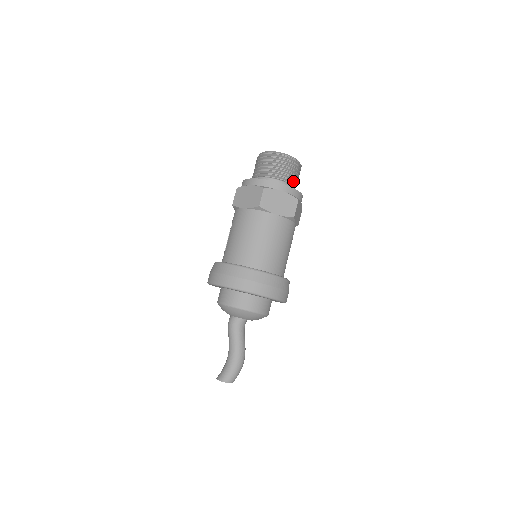
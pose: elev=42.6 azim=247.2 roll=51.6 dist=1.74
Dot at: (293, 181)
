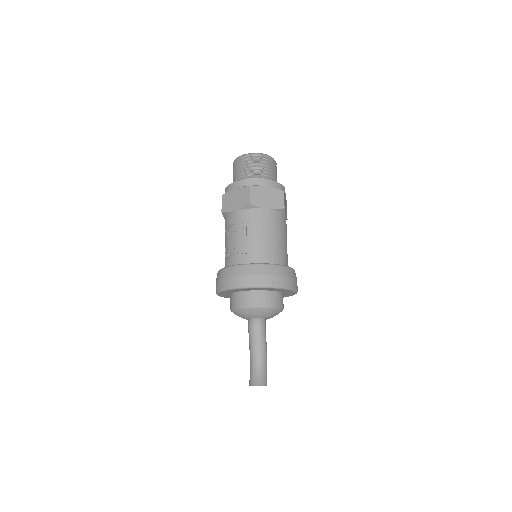
Dot at: occluded
